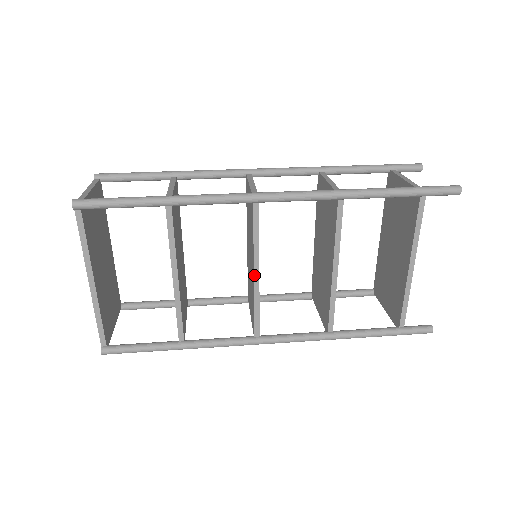
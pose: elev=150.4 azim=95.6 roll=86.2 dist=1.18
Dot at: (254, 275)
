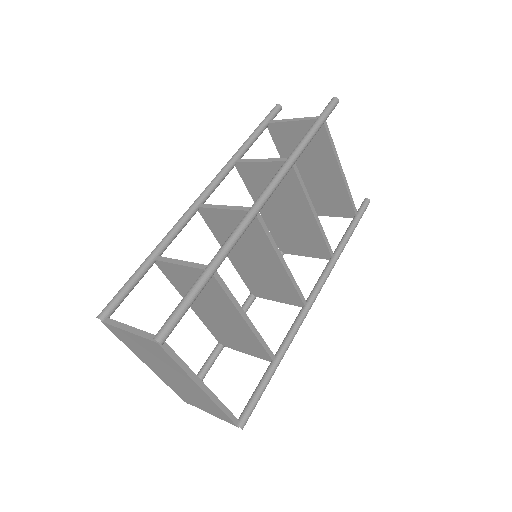
Dot at: (283, 265)
